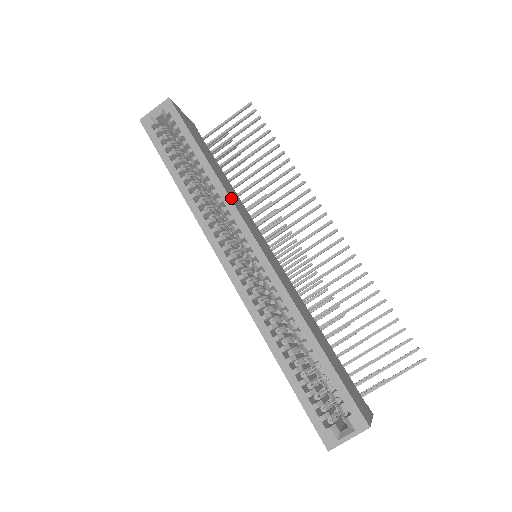
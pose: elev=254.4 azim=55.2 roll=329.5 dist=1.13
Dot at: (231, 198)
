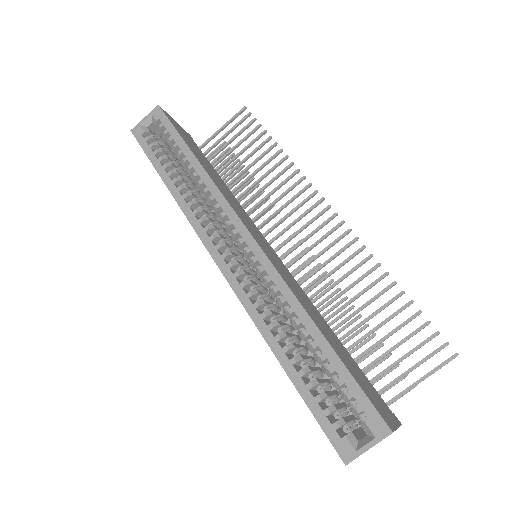
Dot at: (223, 194)
